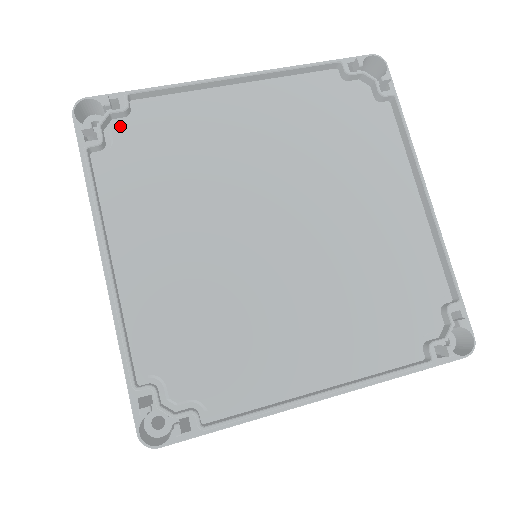
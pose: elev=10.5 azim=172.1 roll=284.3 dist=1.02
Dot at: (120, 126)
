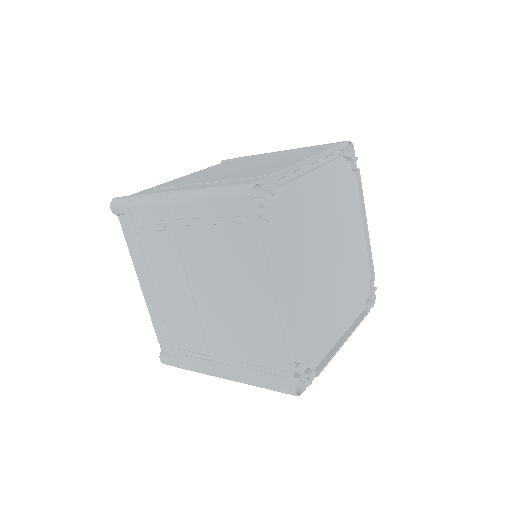
Dot at: (275, 204)
